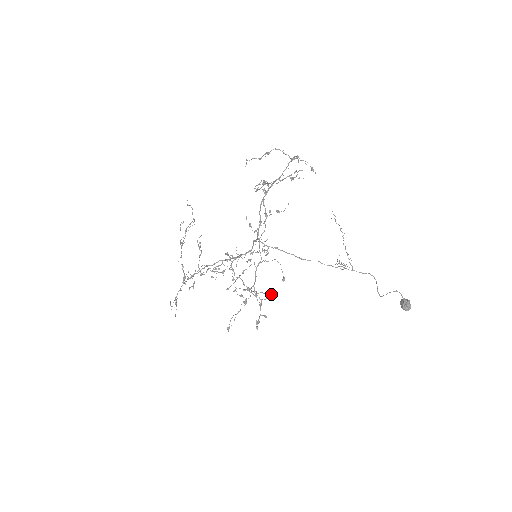
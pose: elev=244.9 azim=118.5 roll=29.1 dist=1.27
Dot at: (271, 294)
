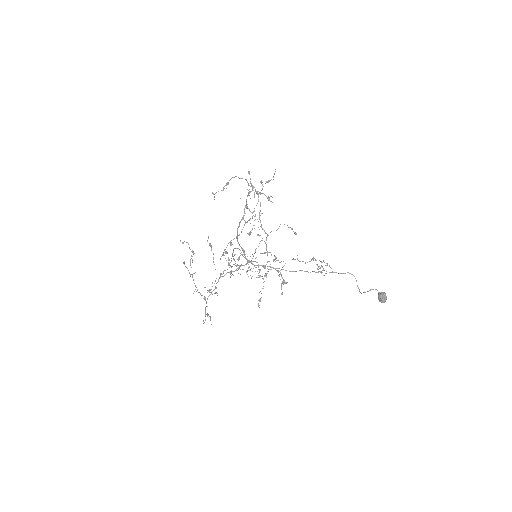
Dot at: occluded
